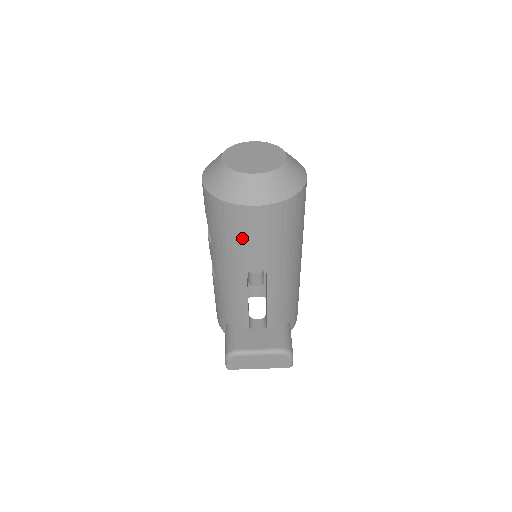
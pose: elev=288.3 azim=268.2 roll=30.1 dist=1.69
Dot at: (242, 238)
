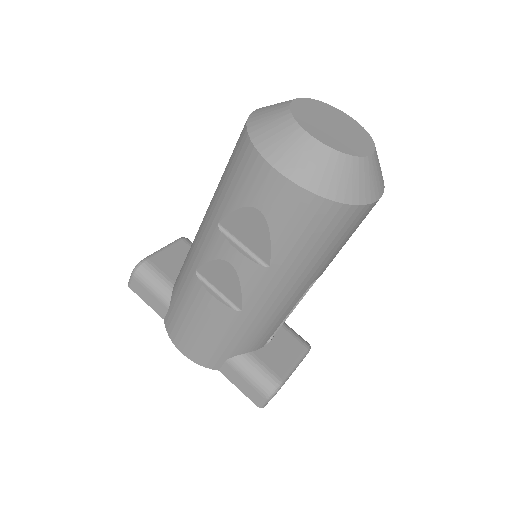
Dot at: (339, 245)
